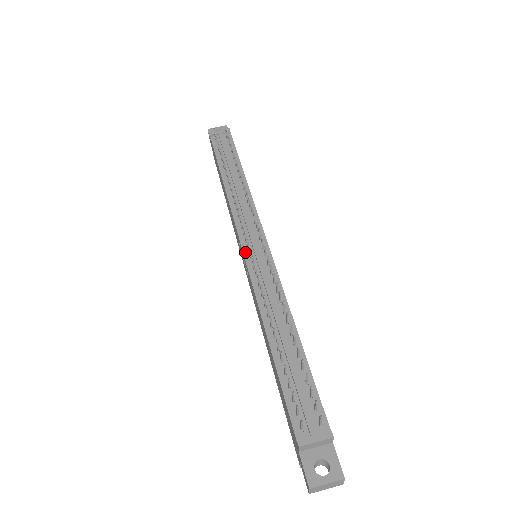
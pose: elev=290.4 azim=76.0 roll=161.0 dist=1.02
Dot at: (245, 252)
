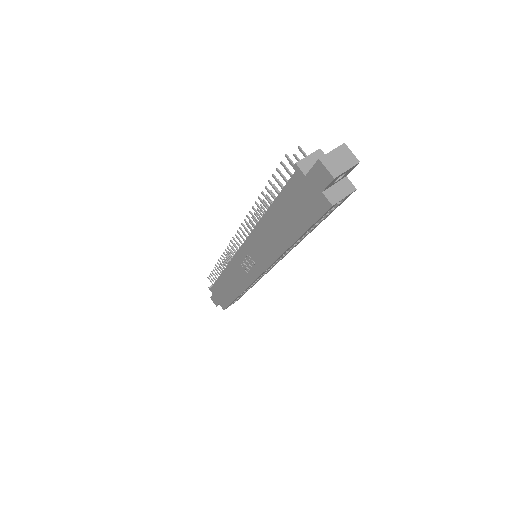
Dot at: (241, 247)
